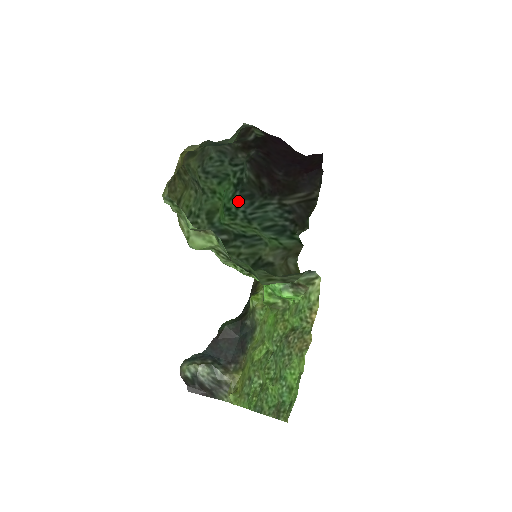
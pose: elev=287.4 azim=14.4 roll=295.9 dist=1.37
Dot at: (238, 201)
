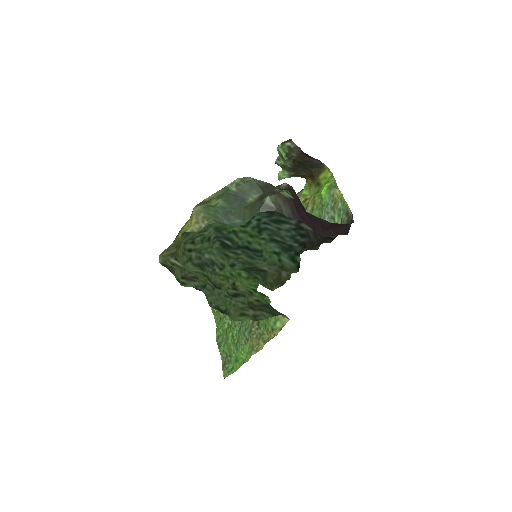
Dot at: occluded
